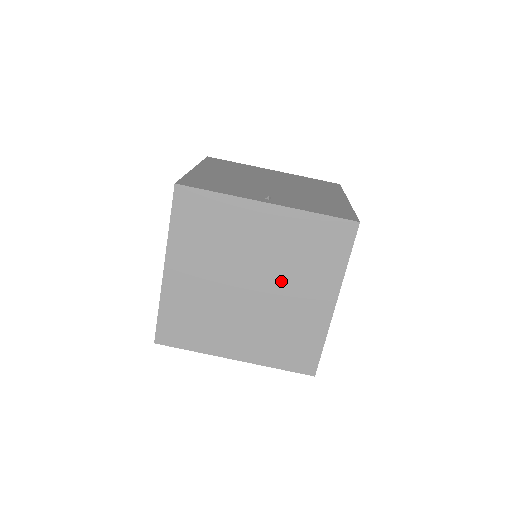
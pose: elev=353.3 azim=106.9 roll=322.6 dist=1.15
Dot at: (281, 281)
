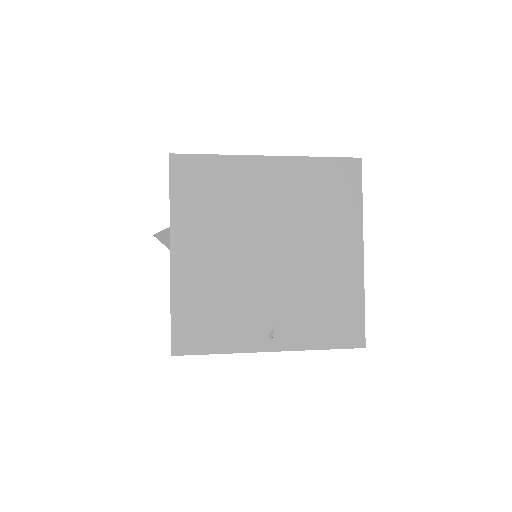
Dot at: occluded
